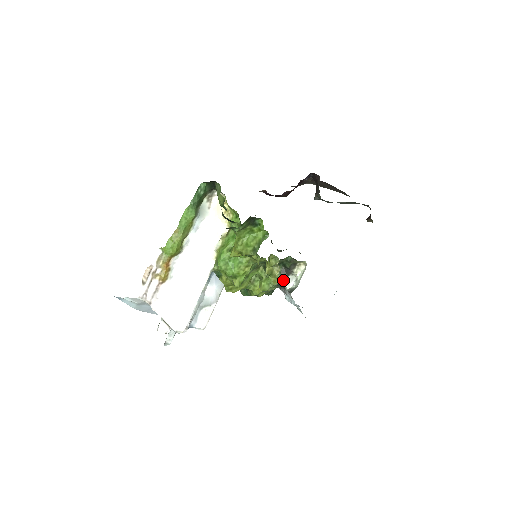
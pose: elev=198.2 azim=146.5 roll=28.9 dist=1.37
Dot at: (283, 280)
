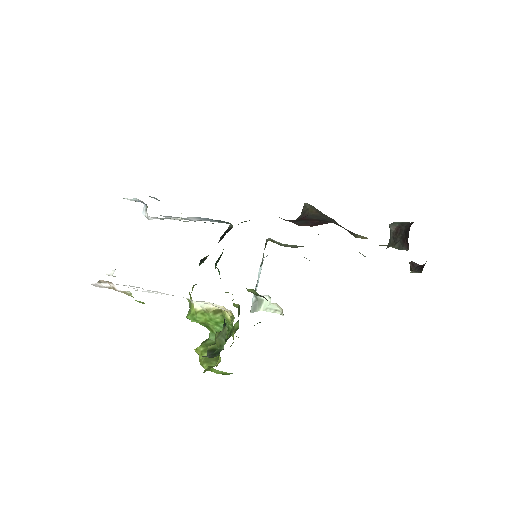
Dot at: occluded
